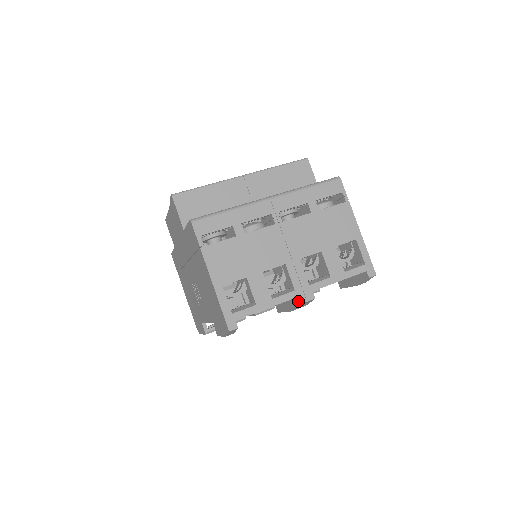
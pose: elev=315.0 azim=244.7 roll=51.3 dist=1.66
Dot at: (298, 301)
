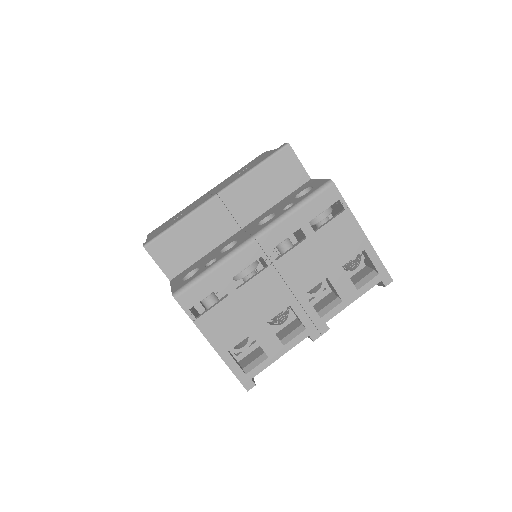
Dot at: (312, 338)
